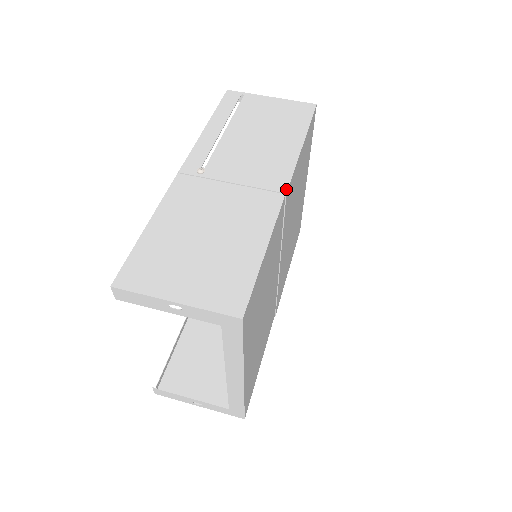
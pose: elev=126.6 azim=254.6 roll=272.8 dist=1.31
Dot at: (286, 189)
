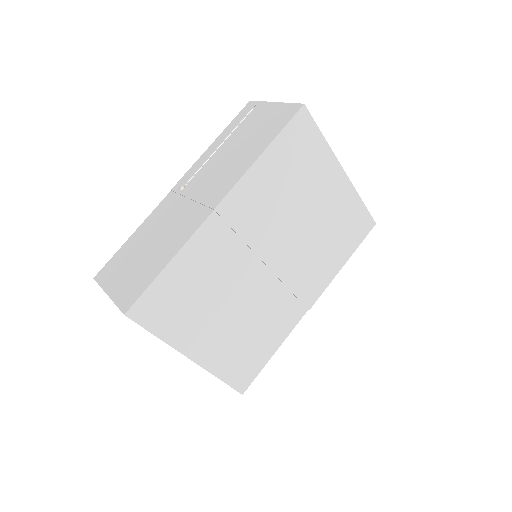
Dot at: (216, 205)
